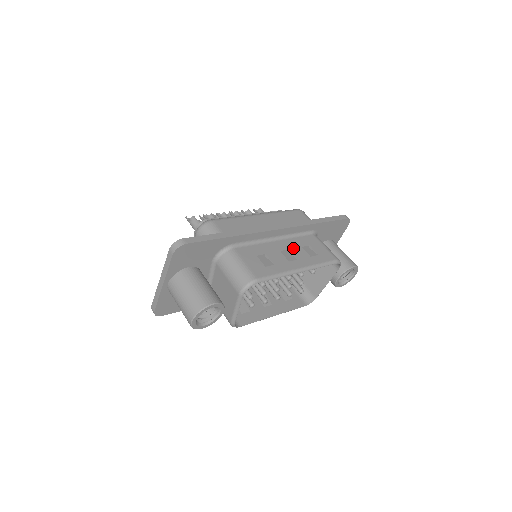
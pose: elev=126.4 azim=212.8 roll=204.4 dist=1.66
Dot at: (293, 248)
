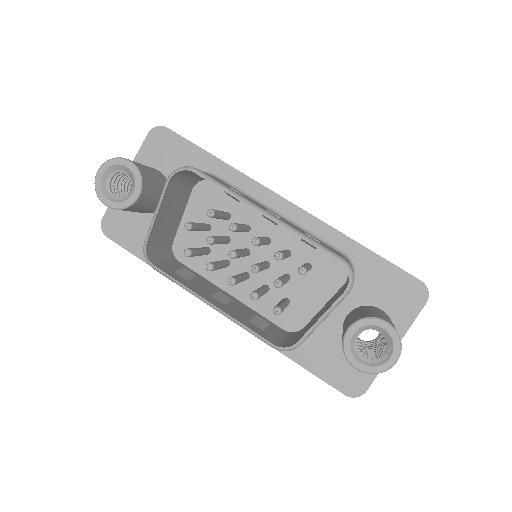
Dot at: (290, 223)
